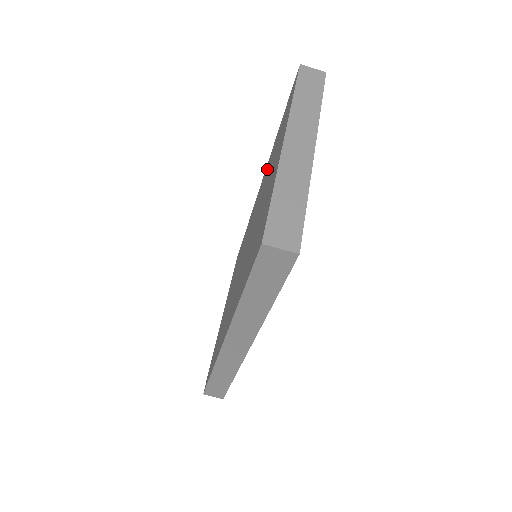
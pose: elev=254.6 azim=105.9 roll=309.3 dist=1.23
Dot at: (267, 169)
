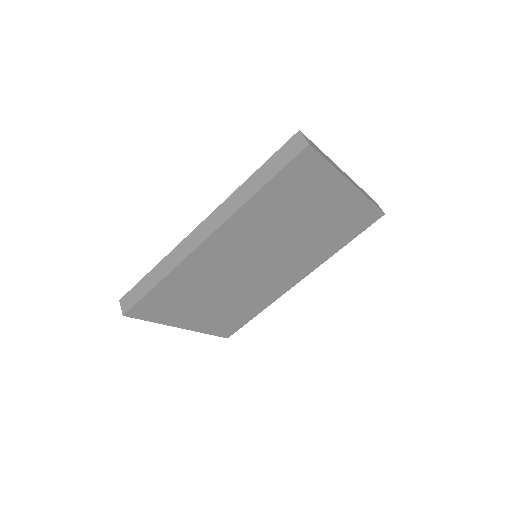
Dot at: occluded
